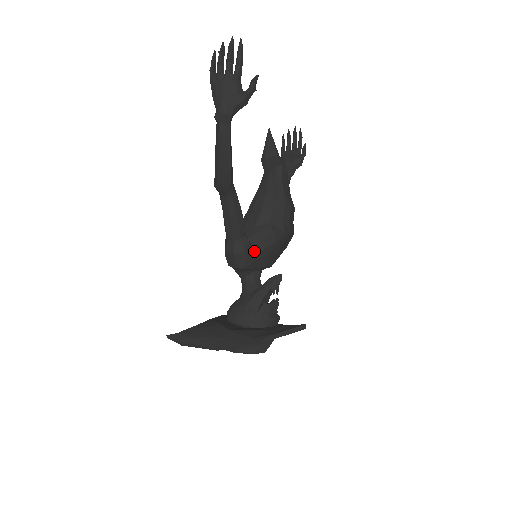
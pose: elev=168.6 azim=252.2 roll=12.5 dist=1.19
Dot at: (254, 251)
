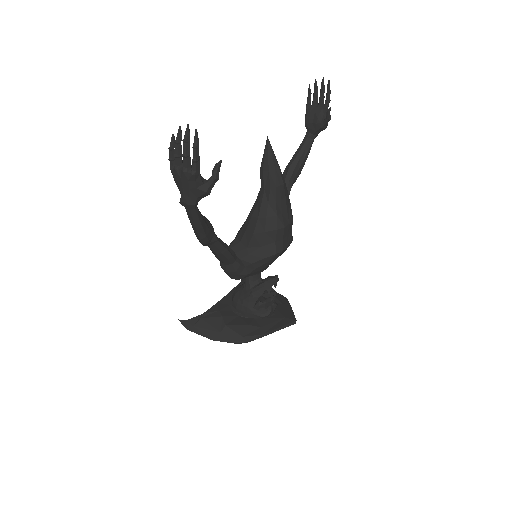
Dot at: (246, 269)
